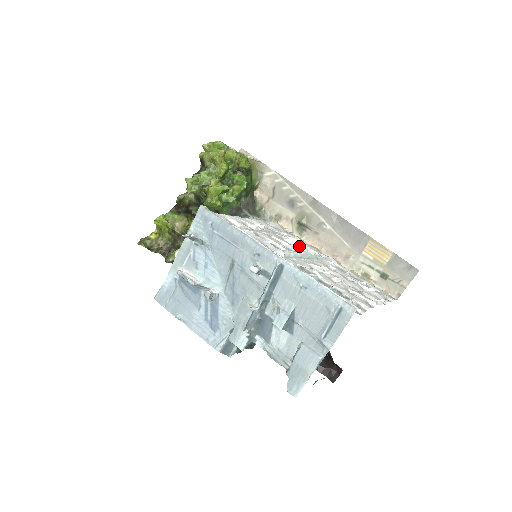
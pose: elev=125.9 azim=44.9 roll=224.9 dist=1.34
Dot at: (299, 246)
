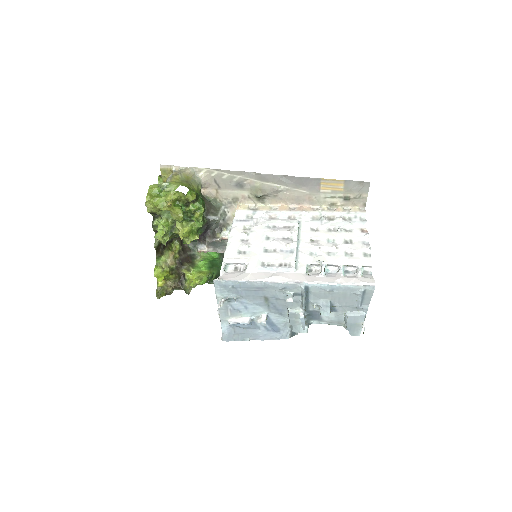
Dot at: (284, 234)
